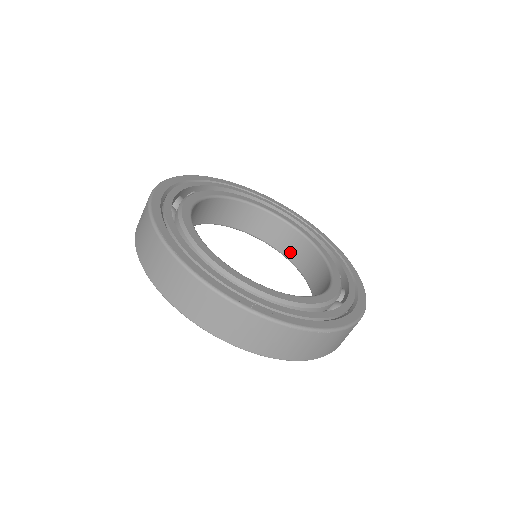
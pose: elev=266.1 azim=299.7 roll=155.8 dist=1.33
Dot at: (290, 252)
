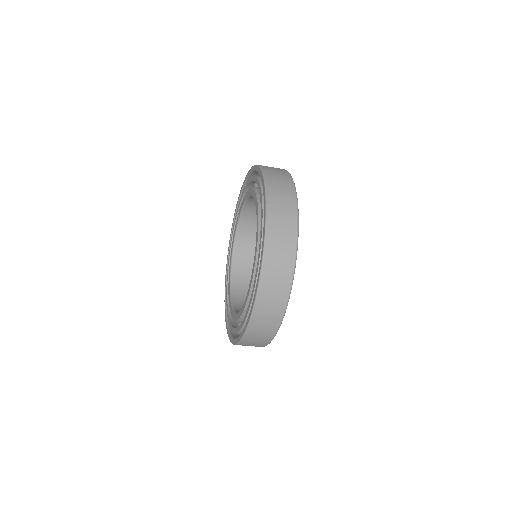
Dot at: occluded
